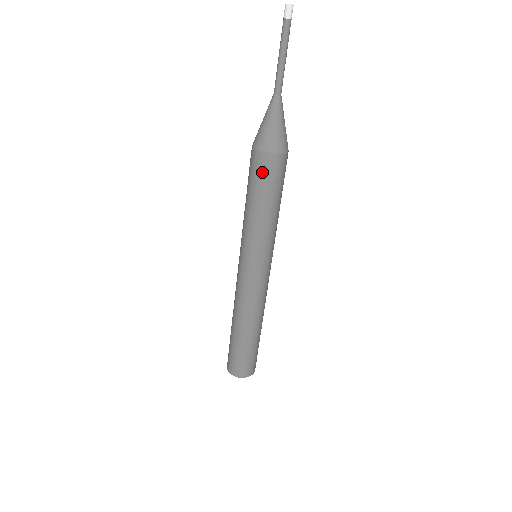
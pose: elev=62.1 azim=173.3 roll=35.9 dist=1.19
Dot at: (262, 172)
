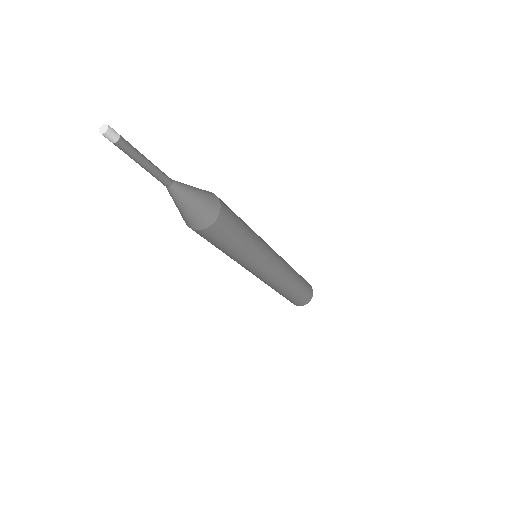
Dot at: (208, 238)
